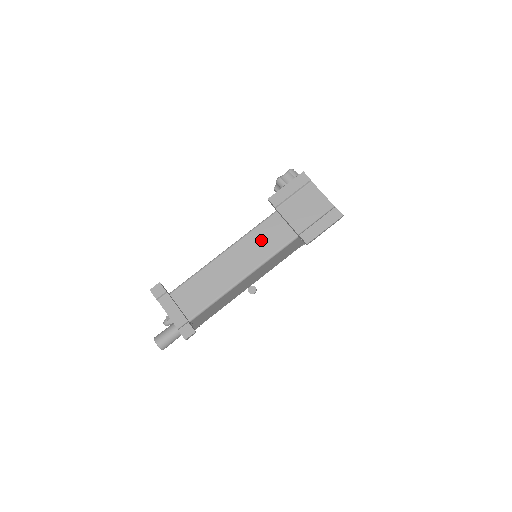
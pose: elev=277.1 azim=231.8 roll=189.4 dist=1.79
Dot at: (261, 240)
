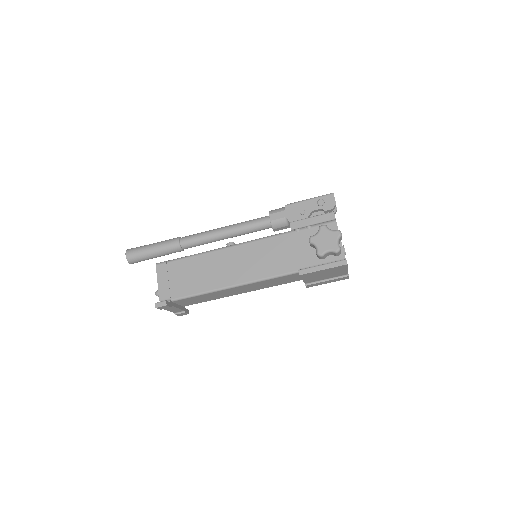
Dot at: (272, 283)
